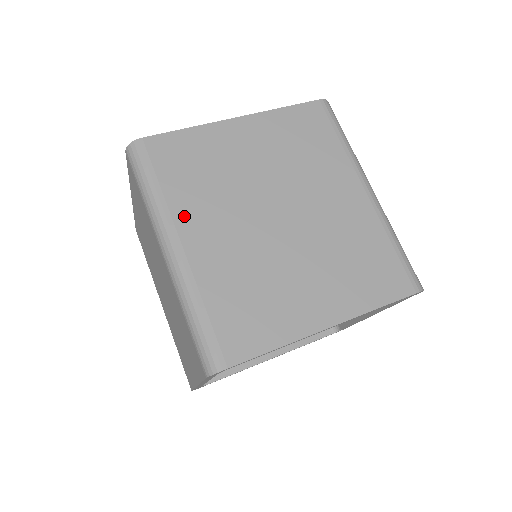
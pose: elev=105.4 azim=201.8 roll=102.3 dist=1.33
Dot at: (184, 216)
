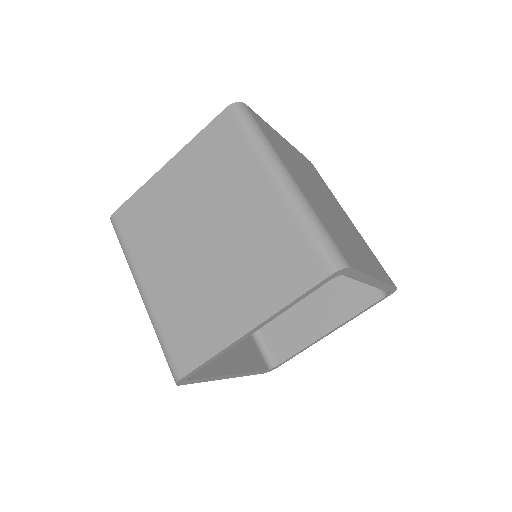
Dot at: (286, 163)
